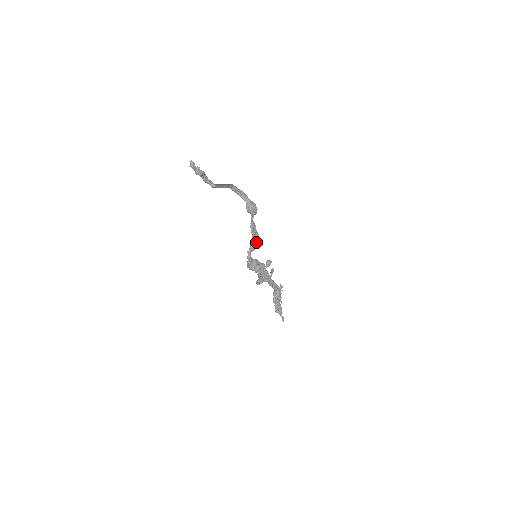
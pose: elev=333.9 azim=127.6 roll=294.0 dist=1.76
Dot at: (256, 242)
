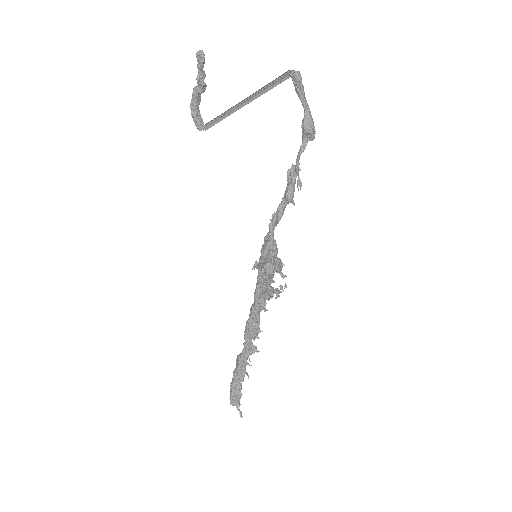
Dot at: (283, 210)
